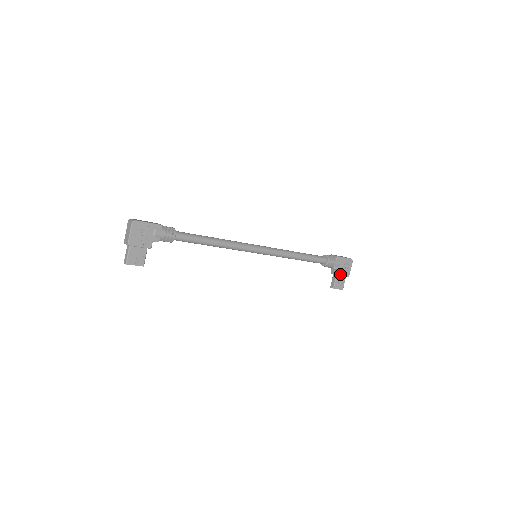
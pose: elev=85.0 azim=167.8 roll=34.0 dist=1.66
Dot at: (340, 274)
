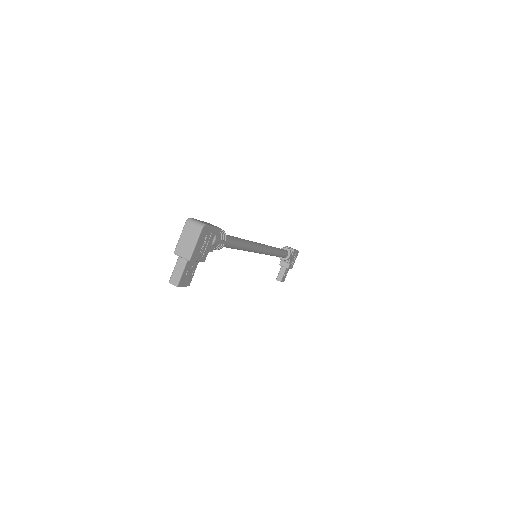
Dot at: (289, 267)
